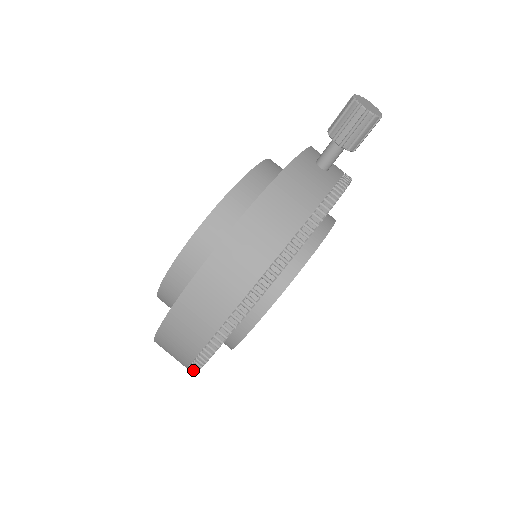
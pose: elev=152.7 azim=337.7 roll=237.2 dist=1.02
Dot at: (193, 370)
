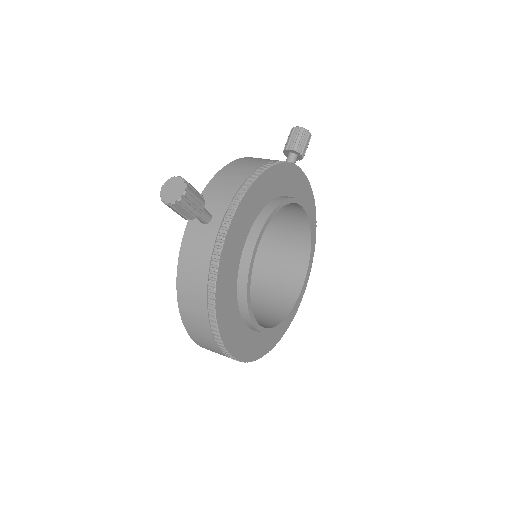
Dot at: occluded
